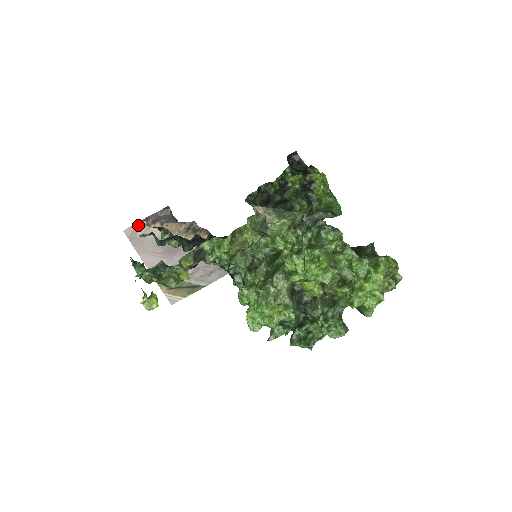
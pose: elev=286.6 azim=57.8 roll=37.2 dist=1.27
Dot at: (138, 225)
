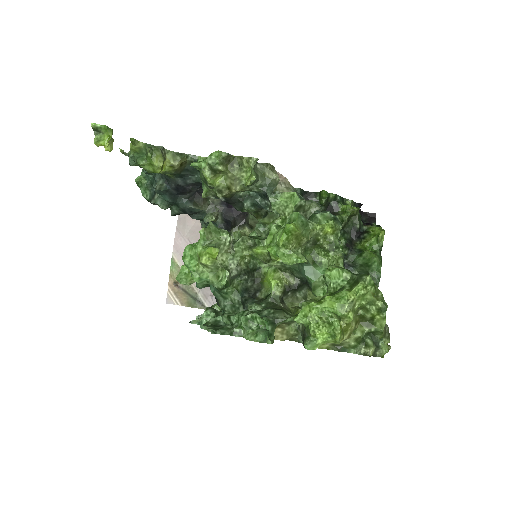
Dot at: occluded
